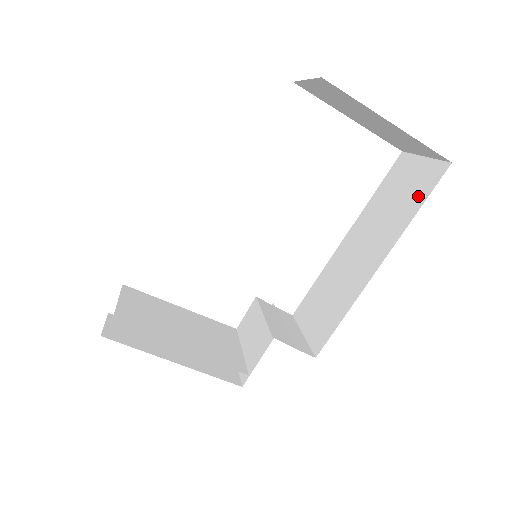
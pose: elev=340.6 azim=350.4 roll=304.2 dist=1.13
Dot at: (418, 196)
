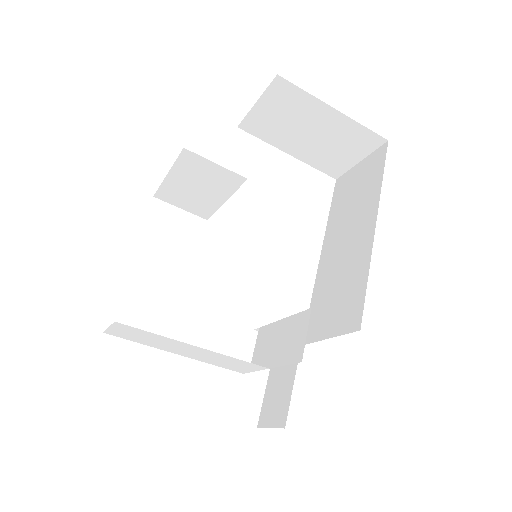
Dot at: (375, 173)
